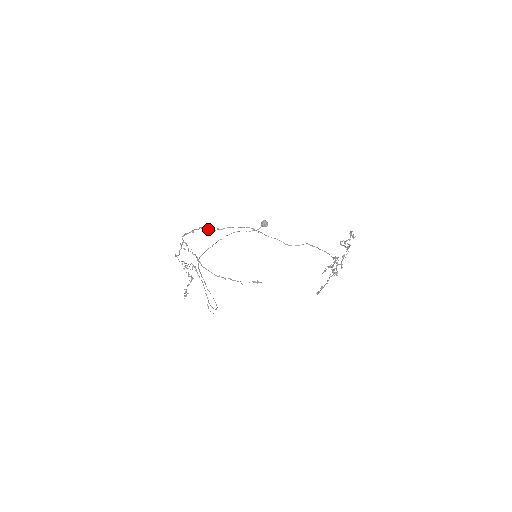
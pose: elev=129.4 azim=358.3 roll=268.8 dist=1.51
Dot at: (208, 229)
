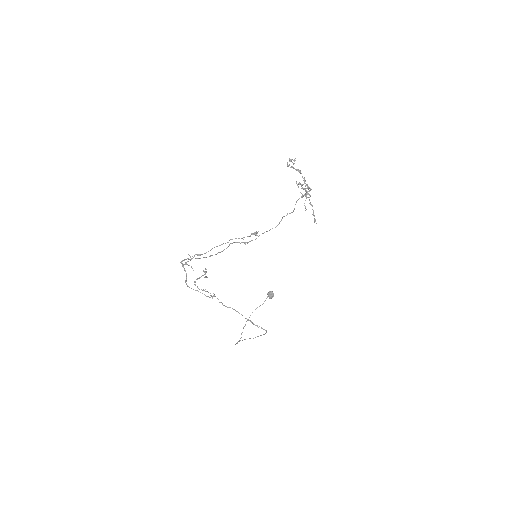
Dot at: occluded
